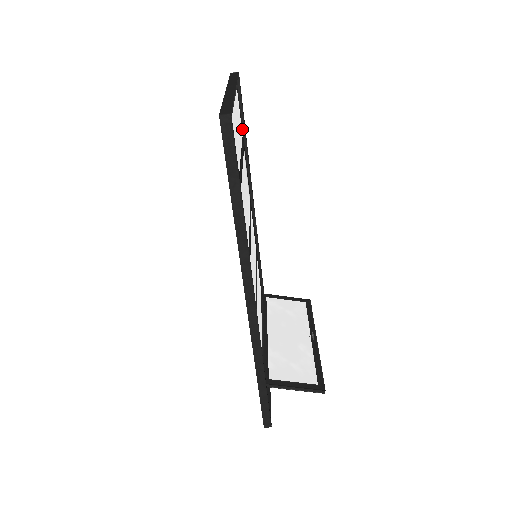
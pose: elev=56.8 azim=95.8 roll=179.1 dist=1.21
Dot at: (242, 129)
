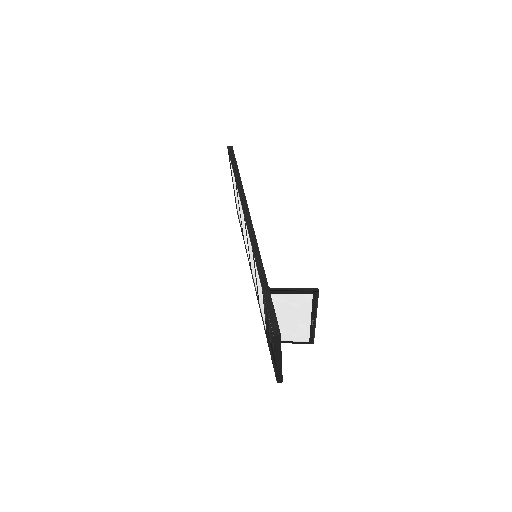
Dot at: occluded
